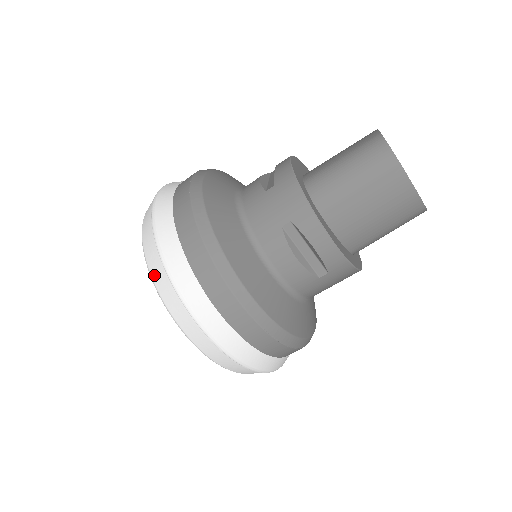
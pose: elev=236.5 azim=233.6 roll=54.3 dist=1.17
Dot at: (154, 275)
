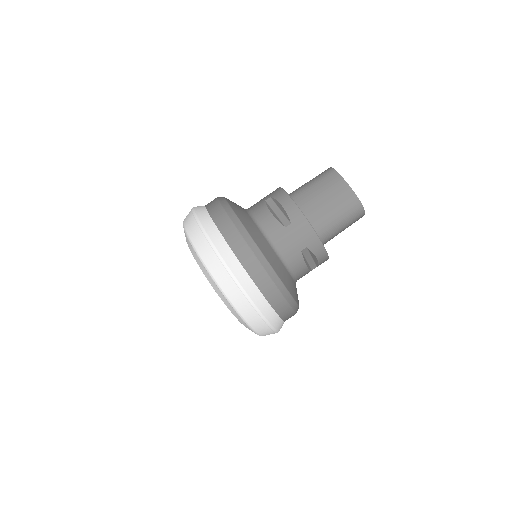
Dot at: (185, 219)
